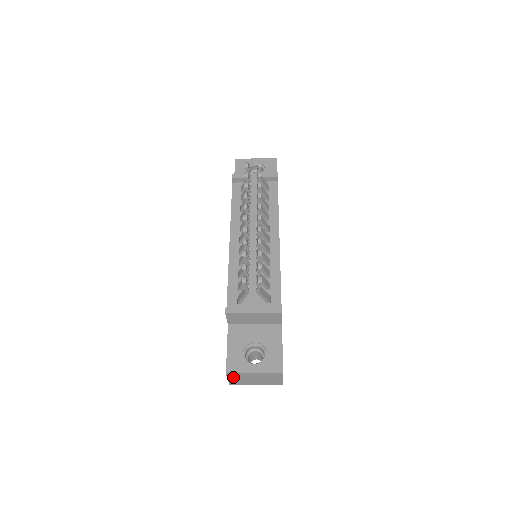
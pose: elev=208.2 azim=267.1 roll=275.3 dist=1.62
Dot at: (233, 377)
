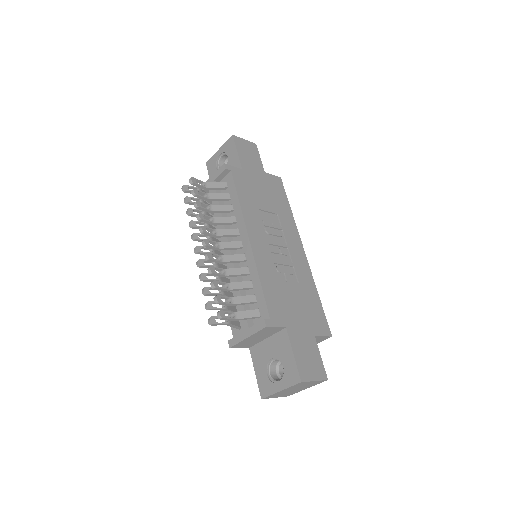
Dot at: (274, 396)
